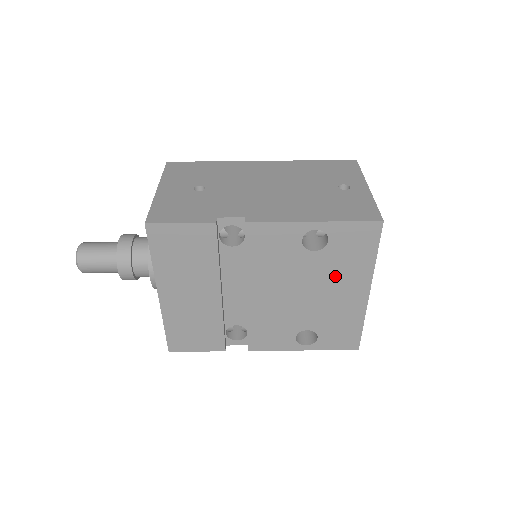
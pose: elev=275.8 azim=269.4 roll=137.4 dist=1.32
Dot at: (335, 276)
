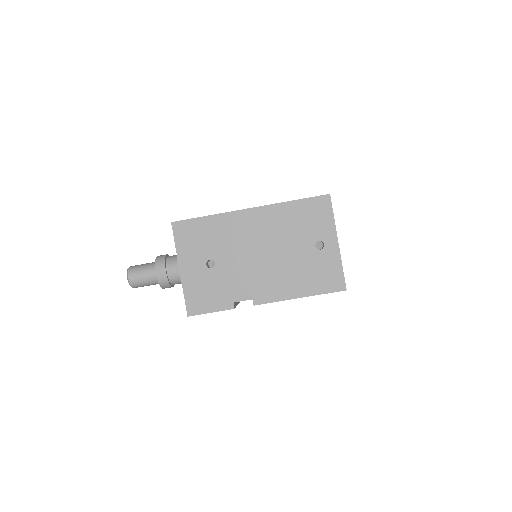
Dot at: occluded
